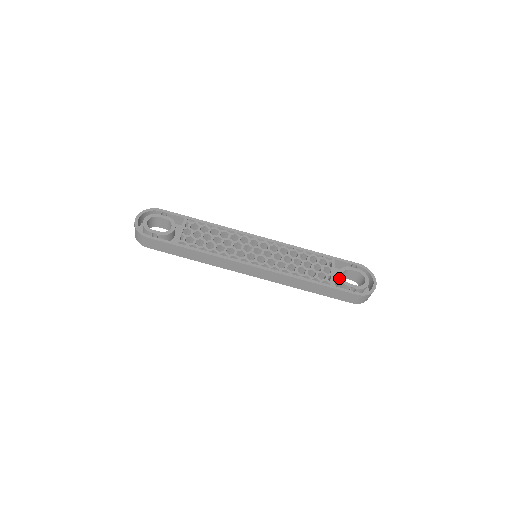
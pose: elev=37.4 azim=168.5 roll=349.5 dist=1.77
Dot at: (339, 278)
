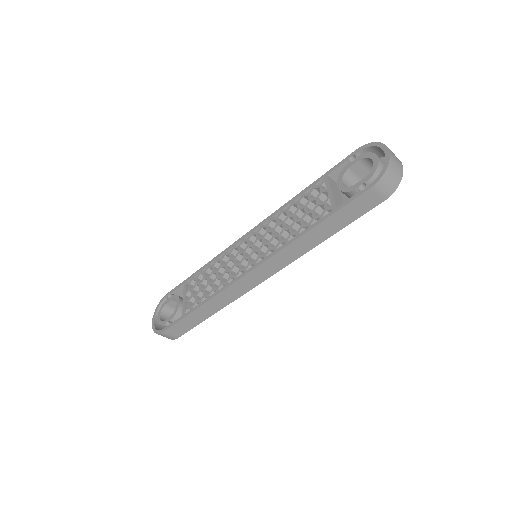
Dot at: occluded
